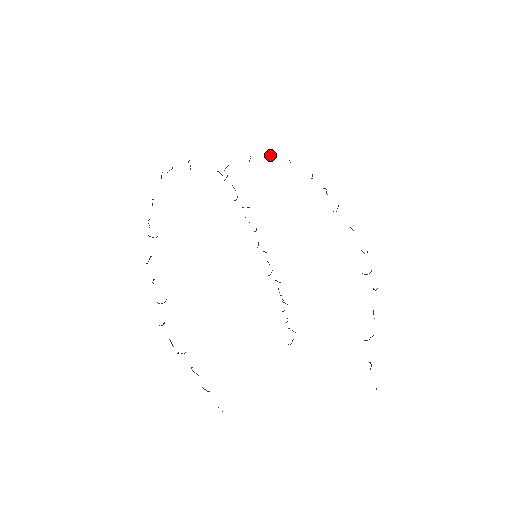
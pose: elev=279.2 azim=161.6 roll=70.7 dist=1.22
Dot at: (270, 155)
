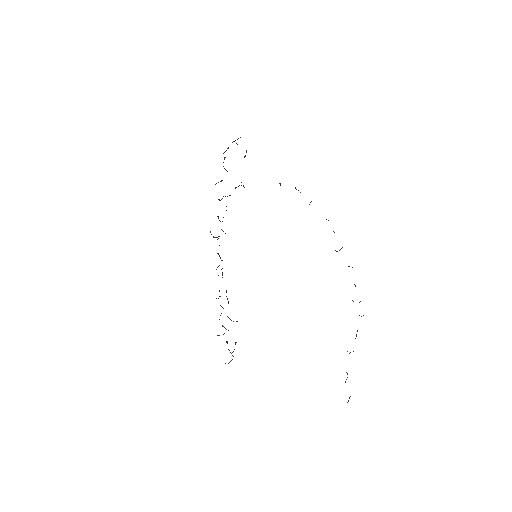
Dot at: (298, 190)
